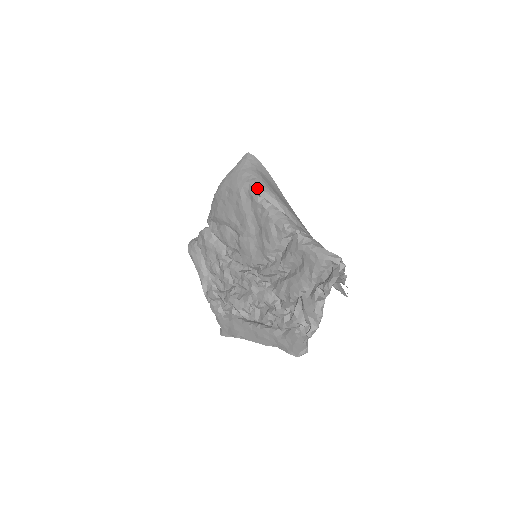
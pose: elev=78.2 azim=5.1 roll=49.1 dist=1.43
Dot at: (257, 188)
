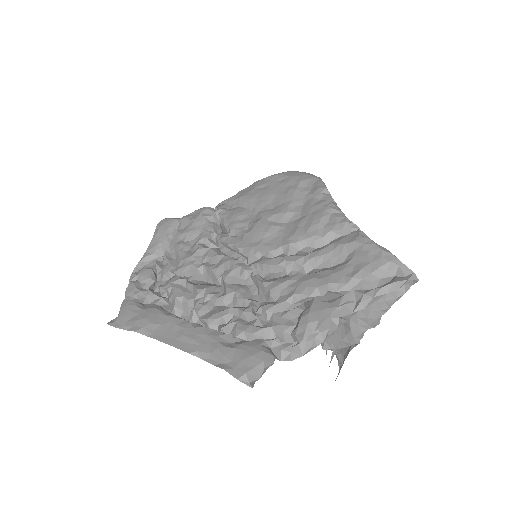
Dot at: (326, 187)
